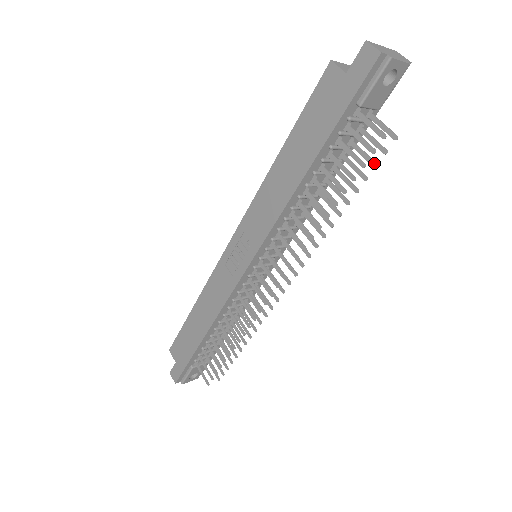
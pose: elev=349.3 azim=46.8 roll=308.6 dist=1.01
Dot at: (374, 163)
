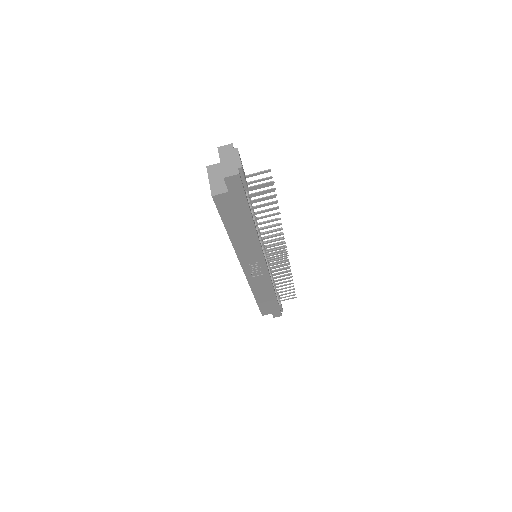
Dot at: (271, 185)
